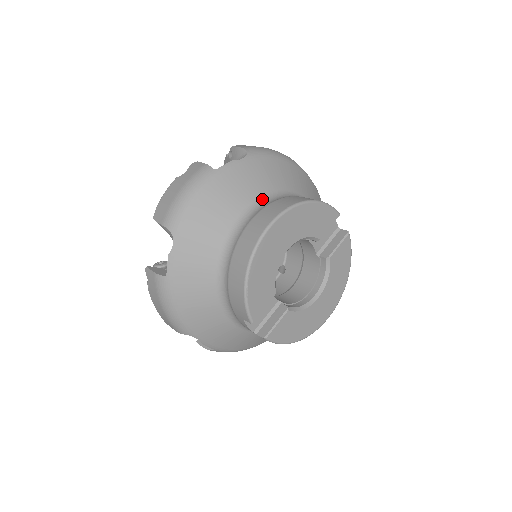
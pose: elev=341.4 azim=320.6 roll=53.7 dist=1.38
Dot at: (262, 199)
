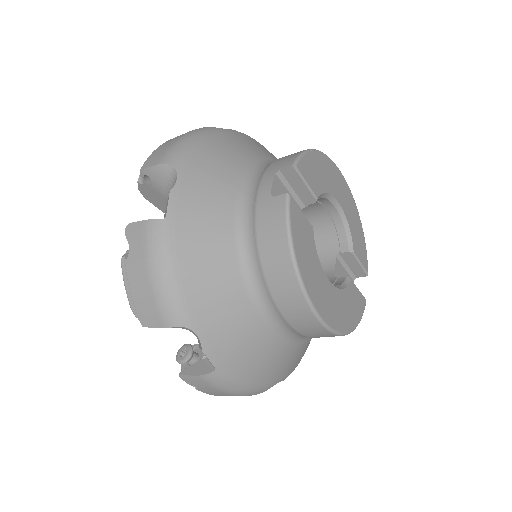
Dot at: occluded
